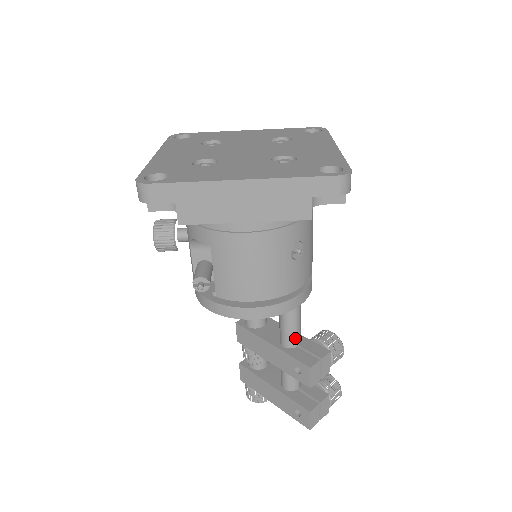
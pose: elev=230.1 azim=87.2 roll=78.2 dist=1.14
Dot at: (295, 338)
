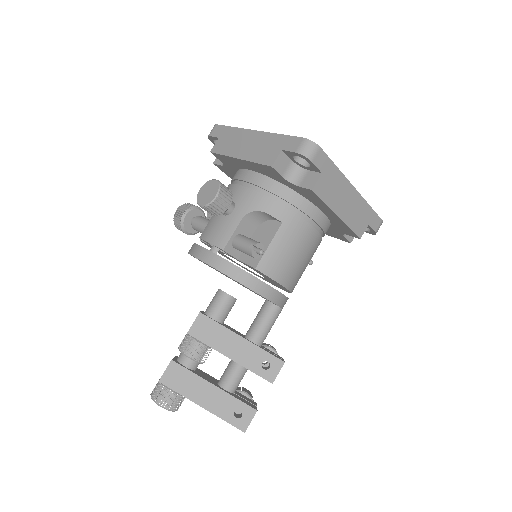
Dot at: occluded
